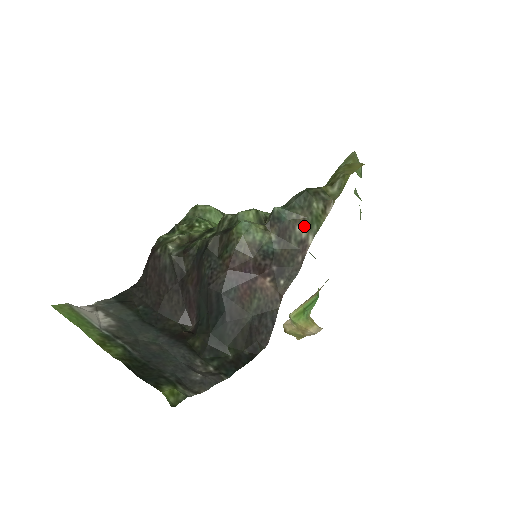
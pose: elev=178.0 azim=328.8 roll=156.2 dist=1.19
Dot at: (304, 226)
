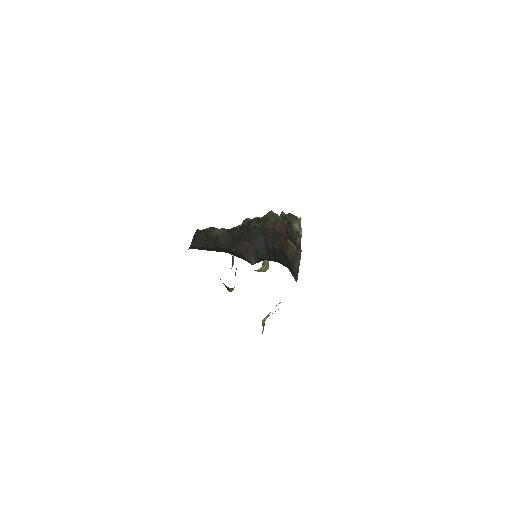
Dot at: (297, 224)
